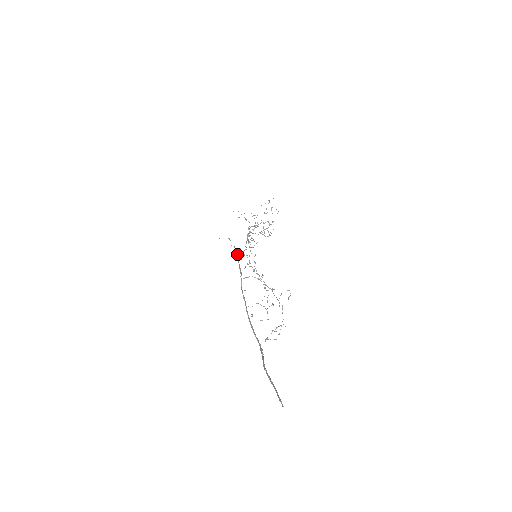
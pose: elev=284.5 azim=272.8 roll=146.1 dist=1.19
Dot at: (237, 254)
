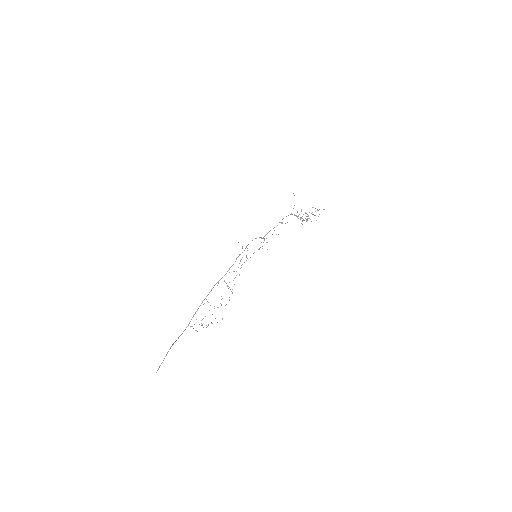
Dot at: occluded
